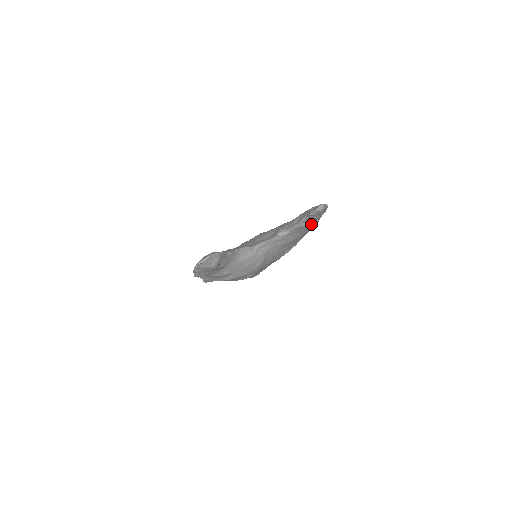
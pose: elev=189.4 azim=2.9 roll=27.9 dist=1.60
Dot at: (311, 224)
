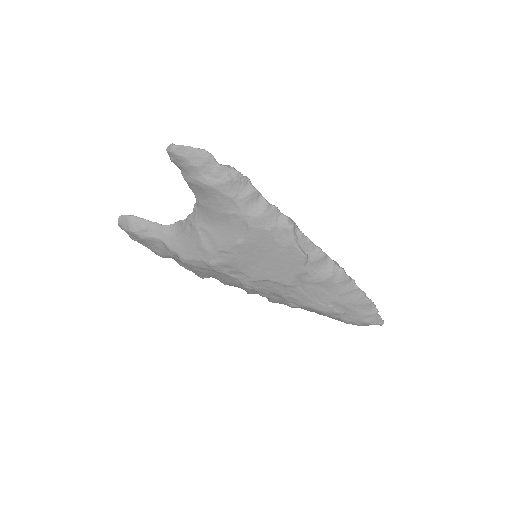
Dot at: (196, 178)
